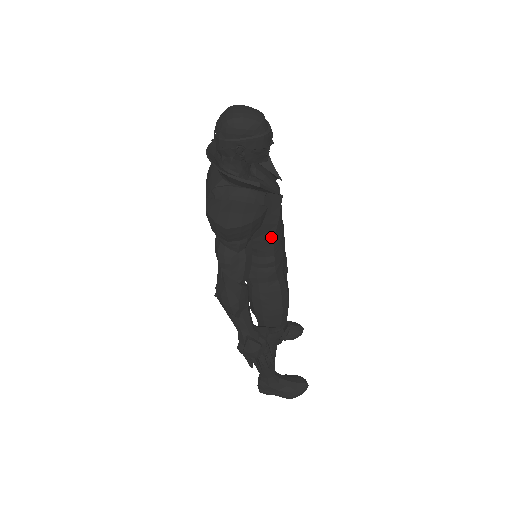
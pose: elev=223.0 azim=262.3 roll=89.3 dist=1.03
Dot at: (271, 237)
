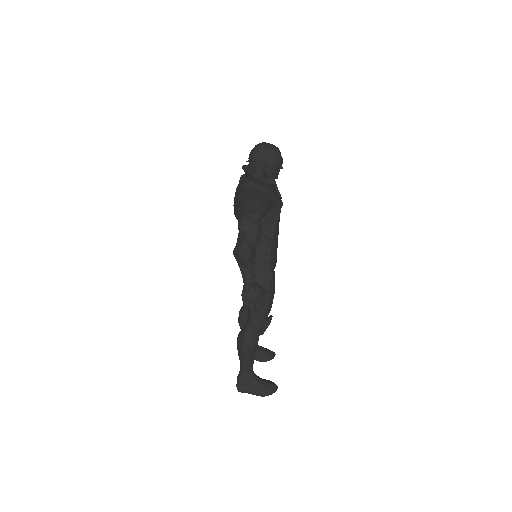
Dot at: (273, 226)
